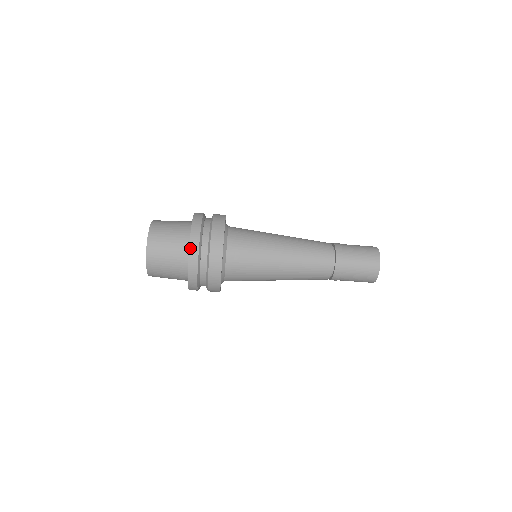
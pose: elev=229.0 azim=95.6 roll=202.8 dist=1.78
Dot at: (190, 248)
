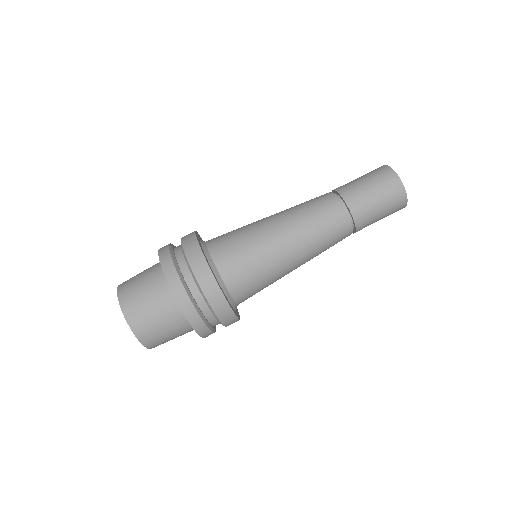
Dot at: (178, 301)
